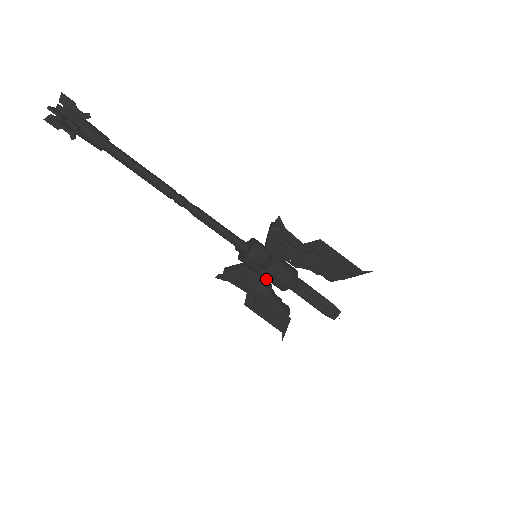
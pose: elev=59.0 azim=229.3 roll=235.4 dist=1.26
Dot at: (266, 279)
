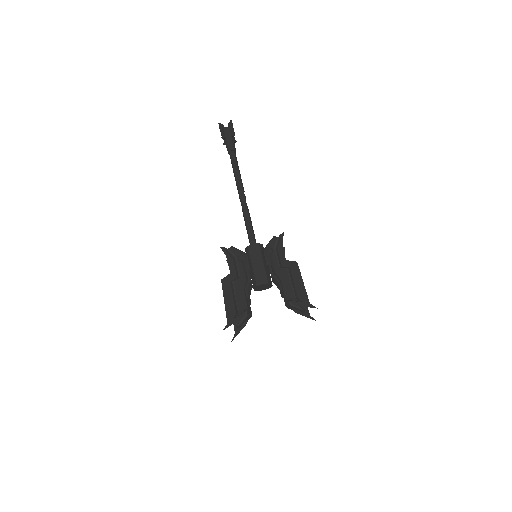
Dot at: (254, 270)
